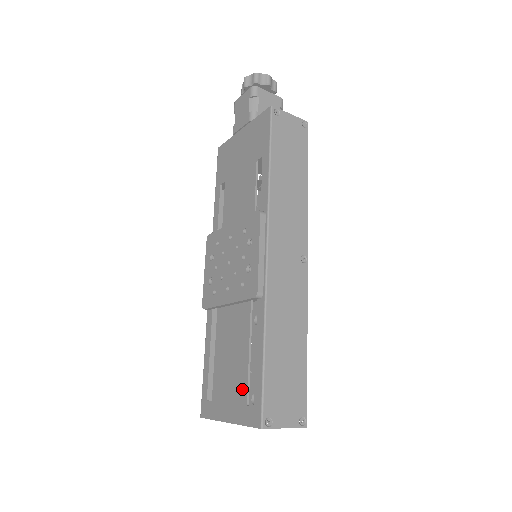
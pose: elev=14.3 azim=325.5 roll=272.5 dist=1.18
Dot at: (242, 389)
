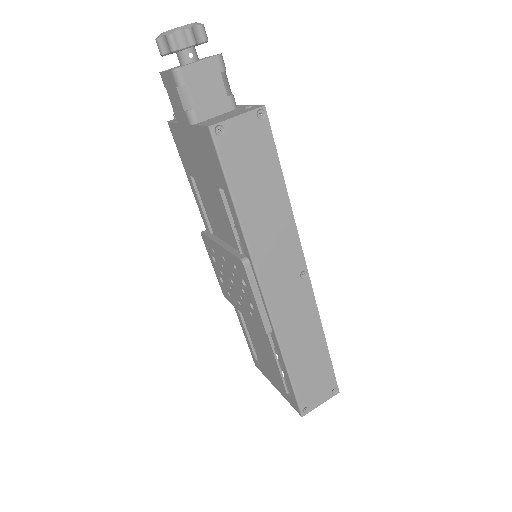
Dot at: (279, 380)
